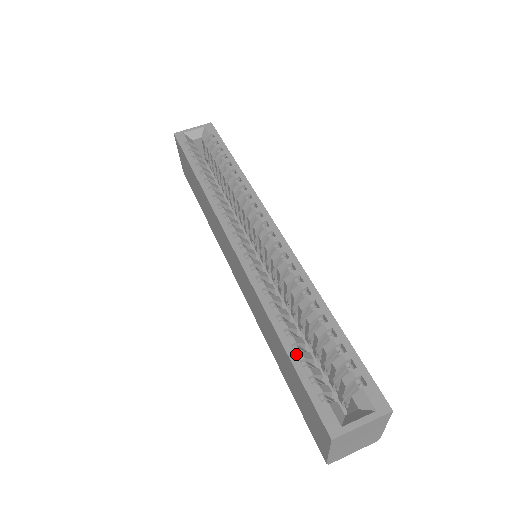
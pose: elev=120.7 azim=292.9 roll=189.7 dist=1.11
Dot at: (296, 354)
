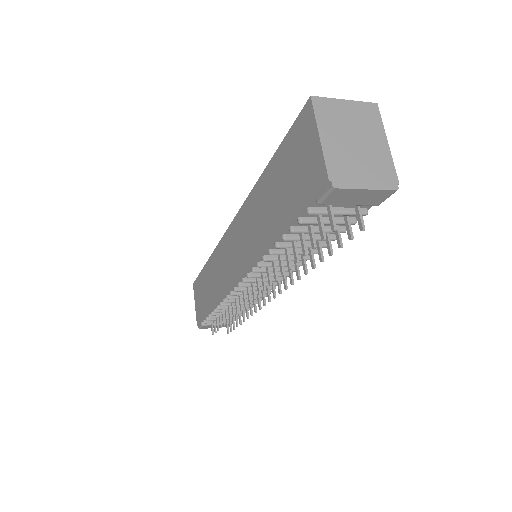
Dot at: occluded
